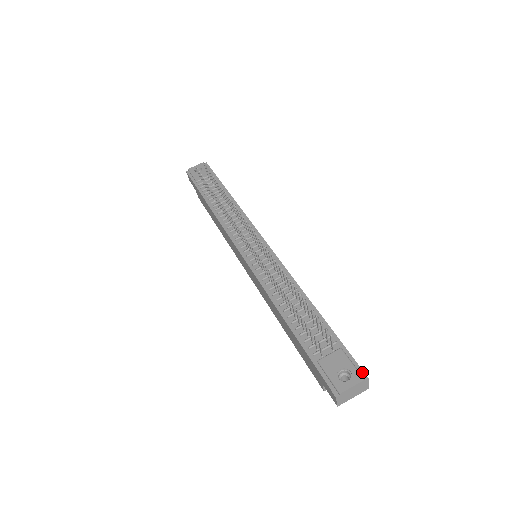
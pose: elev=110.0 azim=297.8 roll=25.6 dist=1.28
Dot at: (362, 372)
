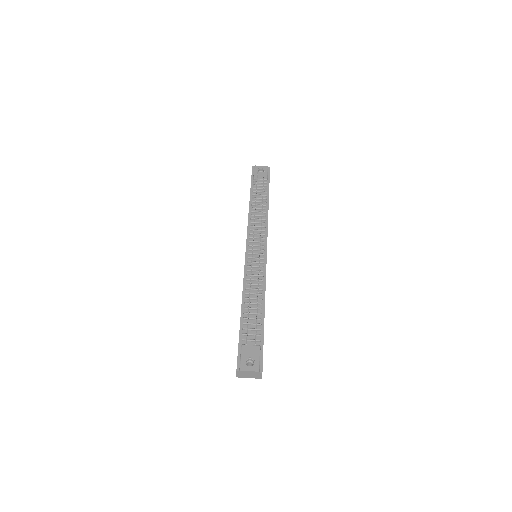
Dot at: (261, 367)
